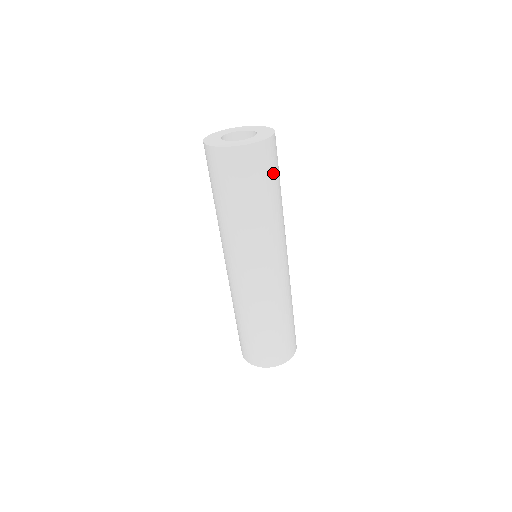
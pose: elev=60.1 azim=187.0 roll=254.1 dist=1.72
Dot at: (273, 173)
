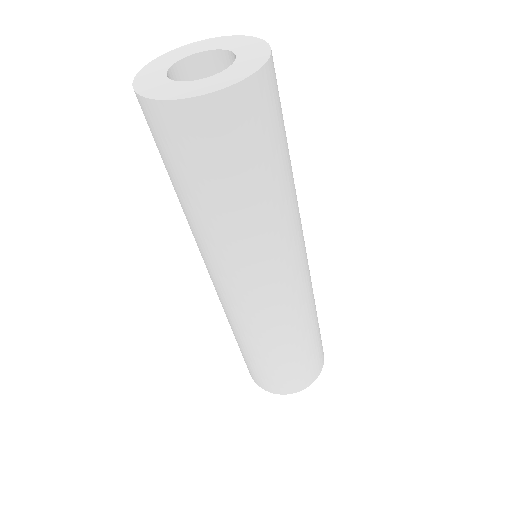
Dot at: occluded
